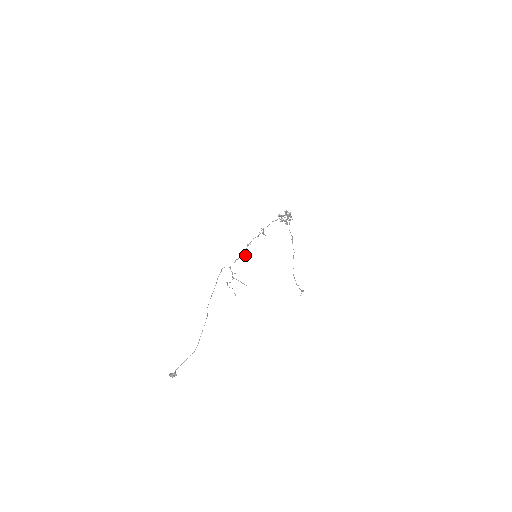
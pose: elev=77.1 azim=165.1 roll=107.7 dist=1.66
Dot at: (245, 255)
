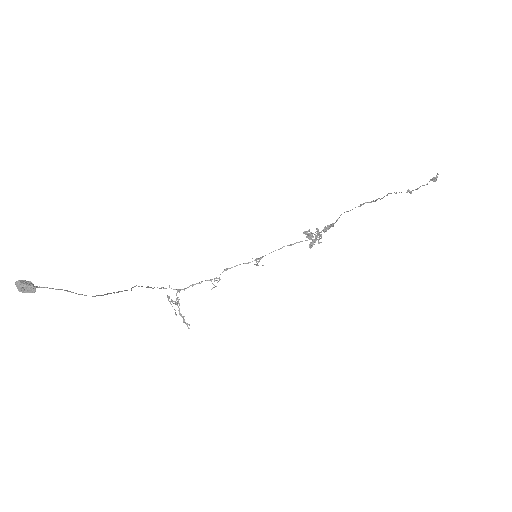
Dot at: occluded
